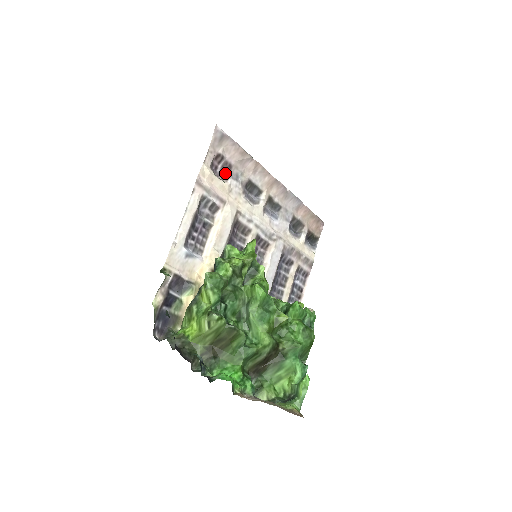
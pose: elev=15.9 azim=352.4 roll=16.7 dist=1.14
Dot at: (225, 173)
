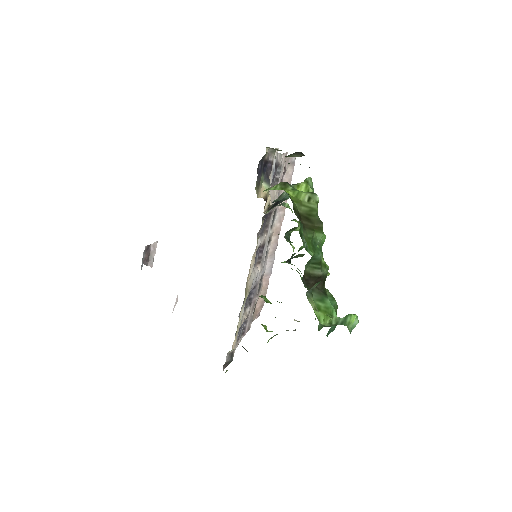
Dot at: occluded
